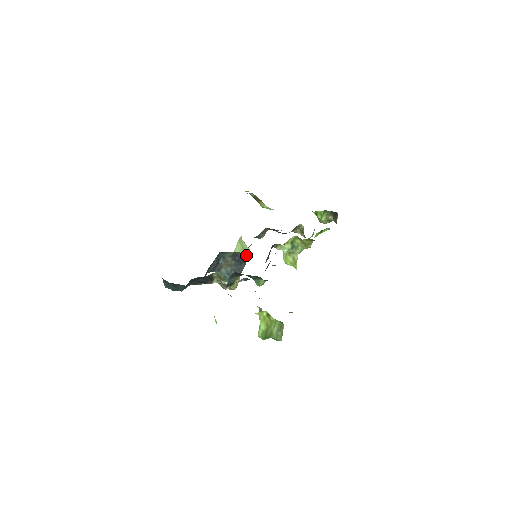
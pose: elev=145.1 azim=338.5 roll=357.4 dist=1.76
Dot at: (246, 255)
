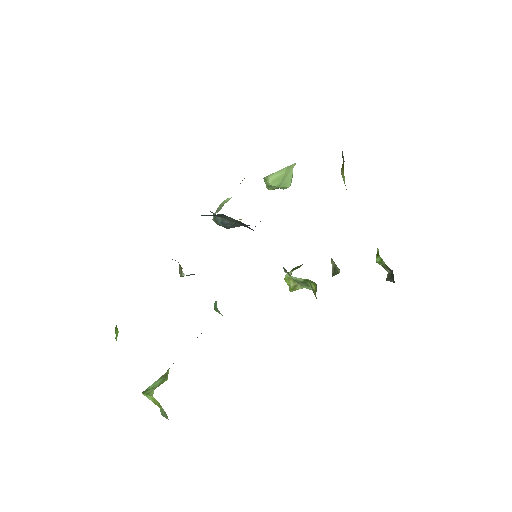
Dot at: occluded
